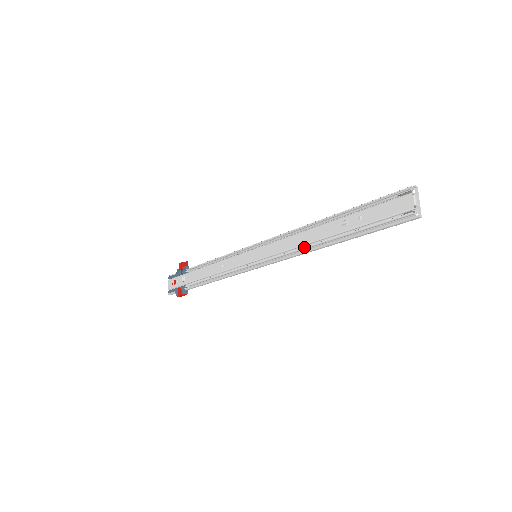
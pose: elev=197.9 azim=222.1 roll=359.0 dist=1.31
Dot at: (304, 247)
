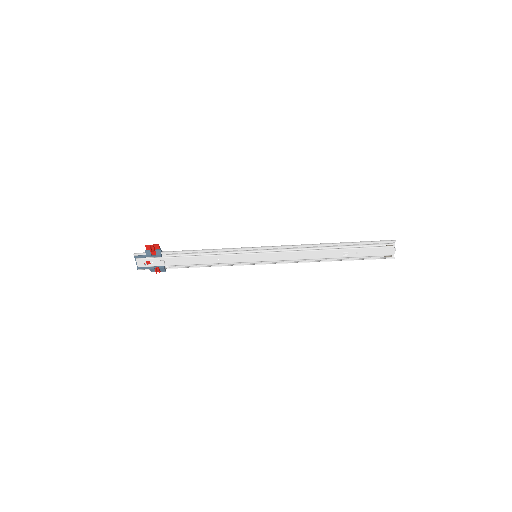
Dot at: (309, 261)
